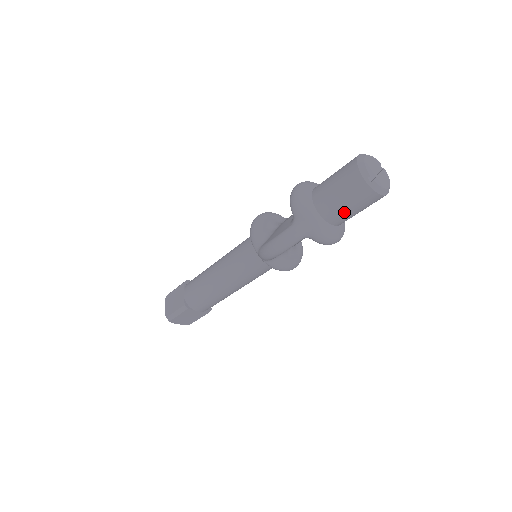
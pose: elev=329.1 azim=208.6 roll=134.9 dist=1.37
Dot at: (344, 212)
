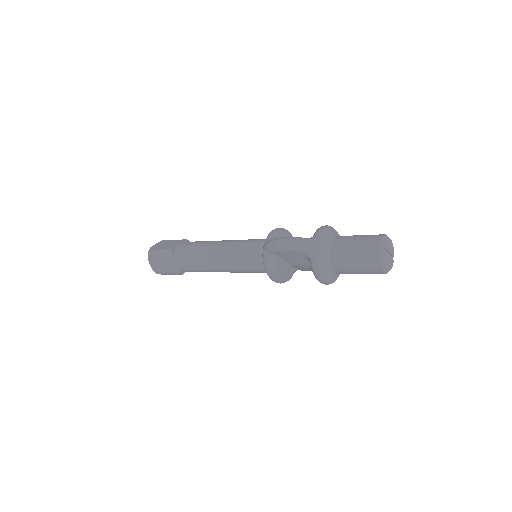
Dot at: (347, 259)
